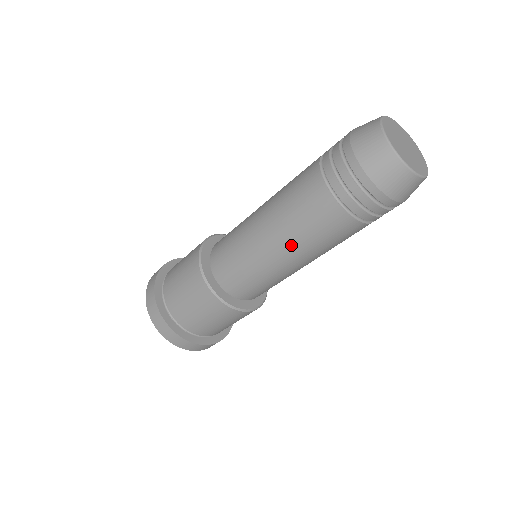
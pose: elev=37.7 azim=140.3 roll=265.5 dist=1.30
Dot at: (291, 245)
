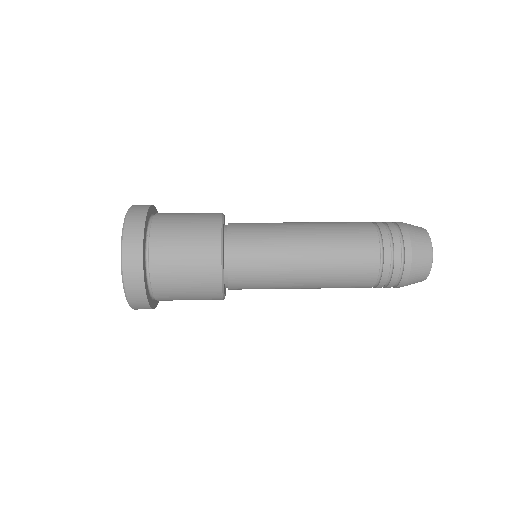
Dot at: (316, 288)
